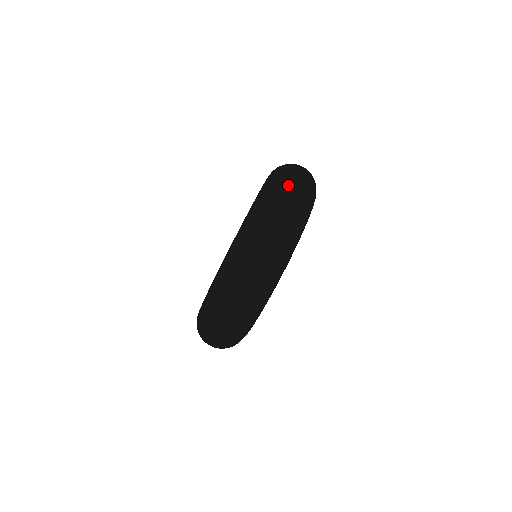
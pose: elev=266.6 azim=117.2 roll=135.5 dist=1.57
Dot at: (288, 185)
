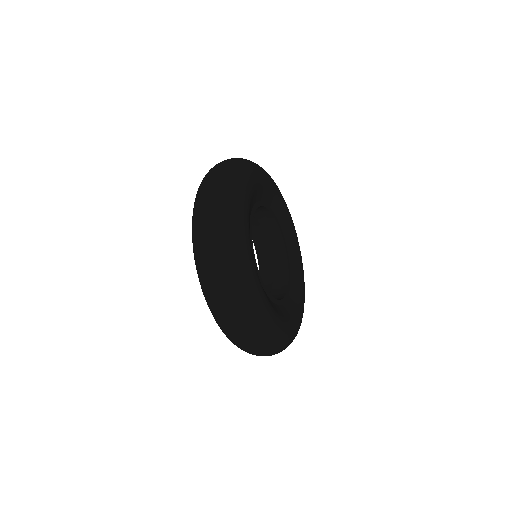
Dot at: (207, 270)
